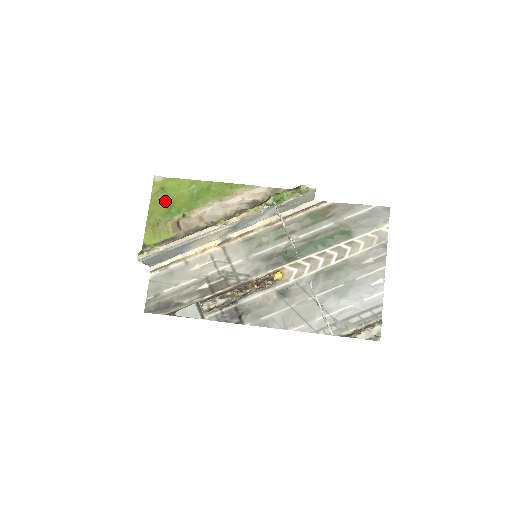
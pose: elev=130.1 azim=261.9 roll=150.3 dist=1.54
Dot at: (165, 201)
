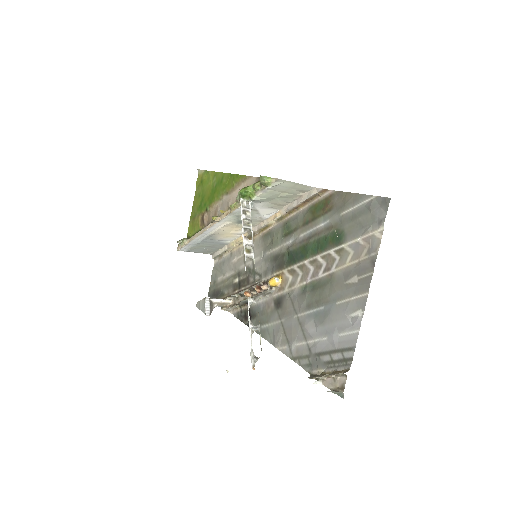
Dot at: (201, 194)
